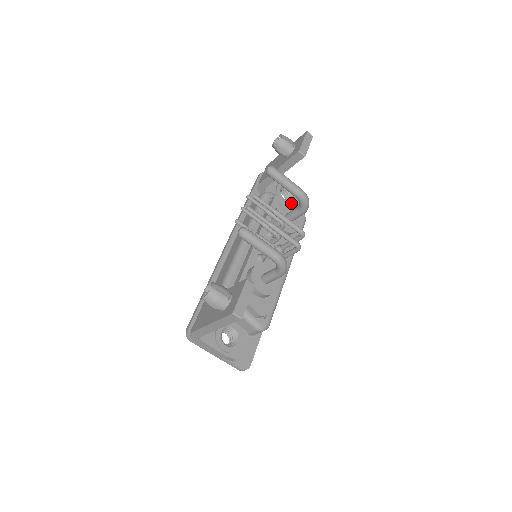
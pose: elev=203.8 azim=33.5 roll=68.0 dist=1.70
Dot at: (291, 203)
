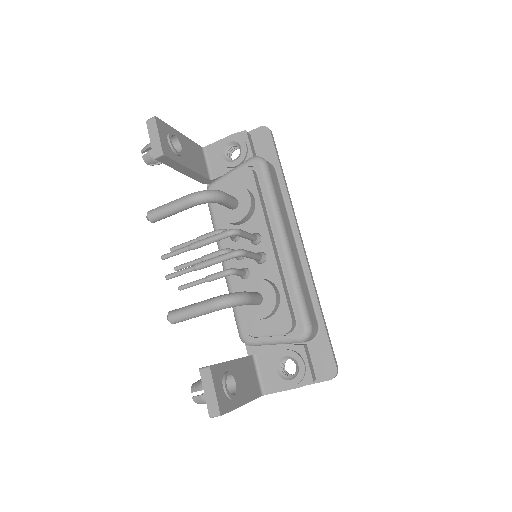
Dot at: (243, 156)
